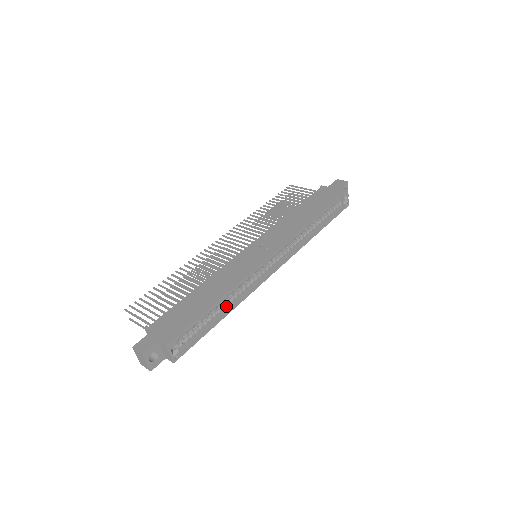
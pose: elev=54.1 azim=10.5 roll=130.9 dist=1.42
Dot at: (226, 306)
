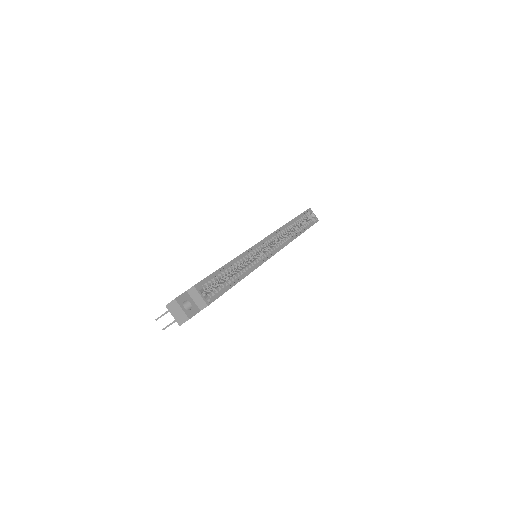
Dot at: (241, 273)
